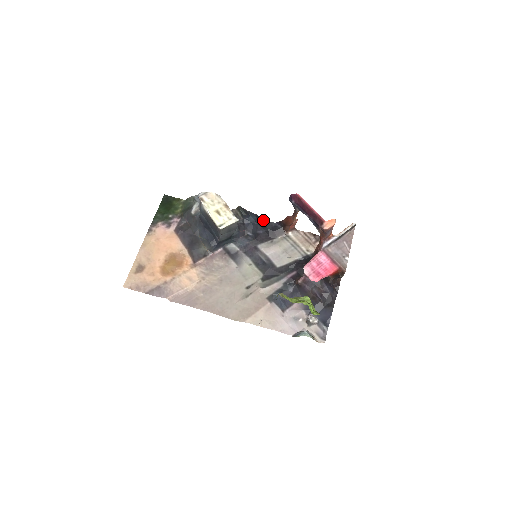
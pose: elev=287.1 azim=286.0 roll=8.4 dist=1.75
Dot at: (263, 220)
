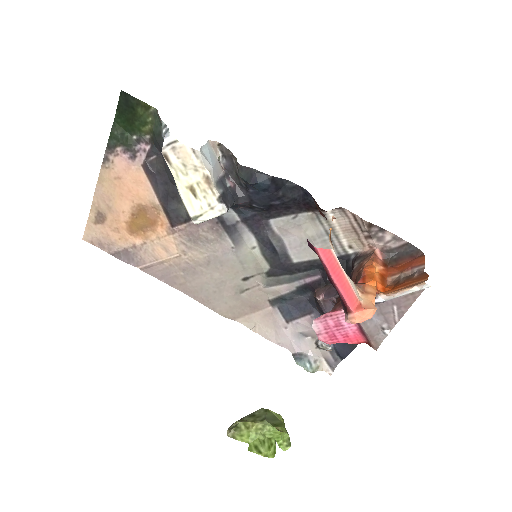
Dot at: (285, 181)
